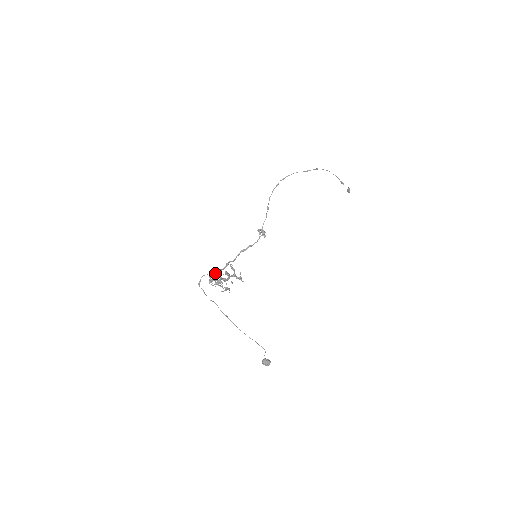
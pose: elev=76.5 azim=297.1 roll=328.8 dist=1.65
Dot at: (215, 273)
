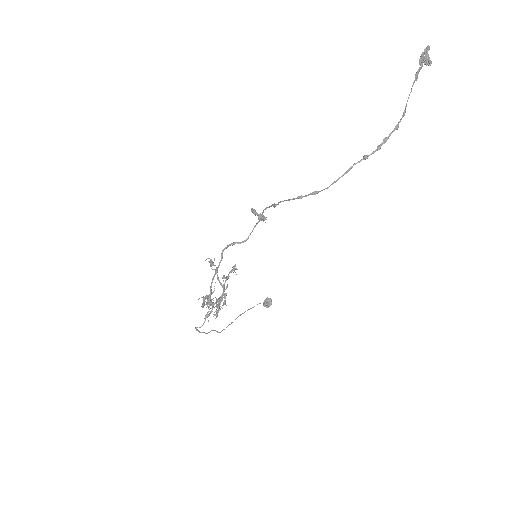
Dot at: (209, 305)
